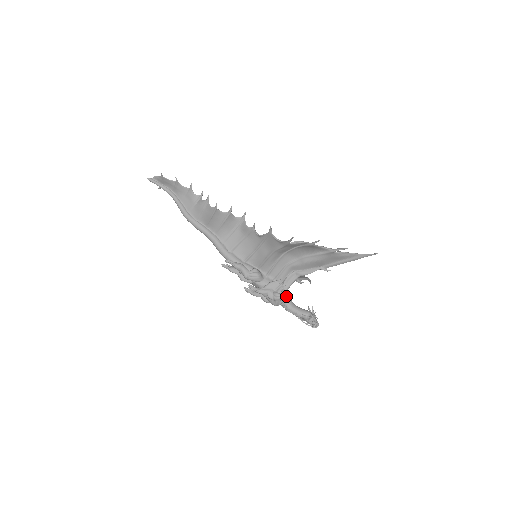
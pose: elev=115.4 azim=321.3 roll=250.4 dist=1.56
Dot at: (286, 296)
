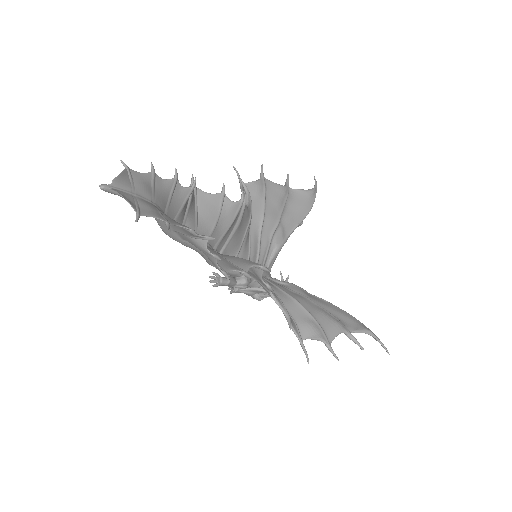
Dot at: occluded
